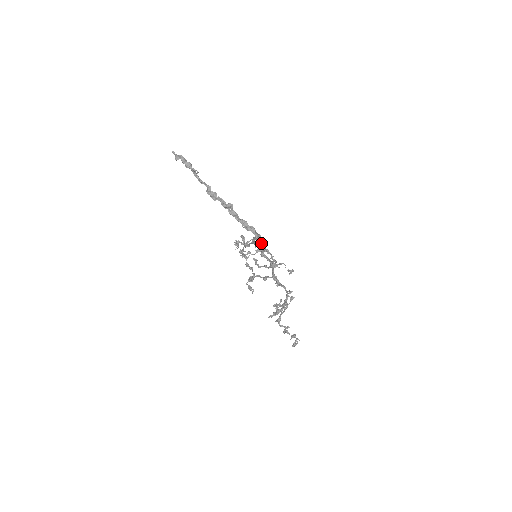
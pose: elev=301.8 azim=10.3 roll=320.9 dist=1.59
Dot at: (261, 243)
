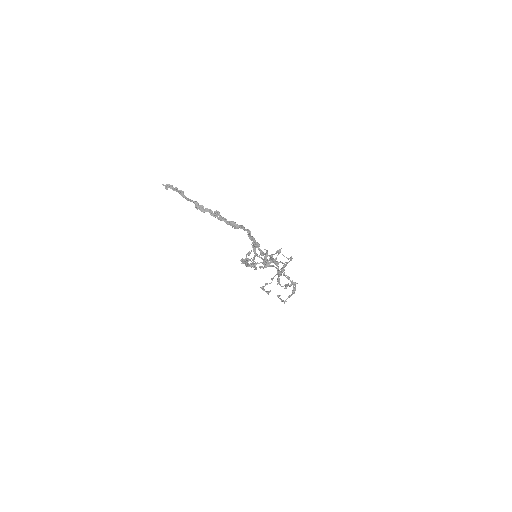
Dot at: (254, 240)
